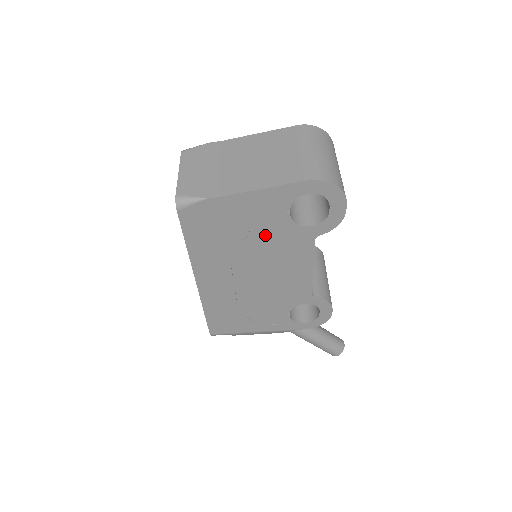
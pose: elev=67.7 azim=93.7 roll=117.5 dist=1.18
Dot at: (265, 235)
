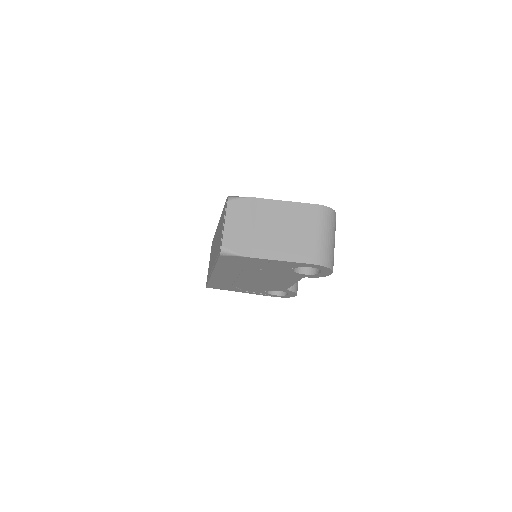
Dot at: (272, 271)
